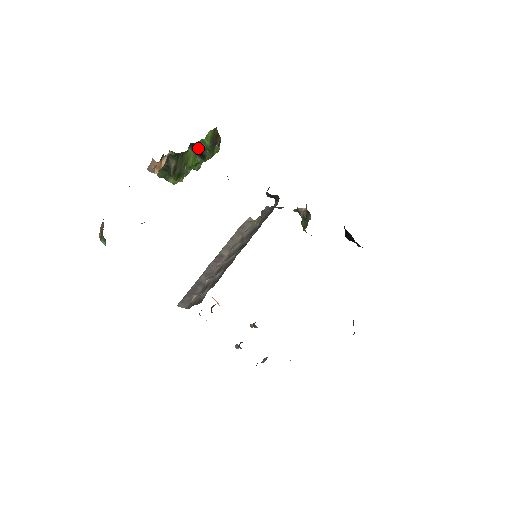
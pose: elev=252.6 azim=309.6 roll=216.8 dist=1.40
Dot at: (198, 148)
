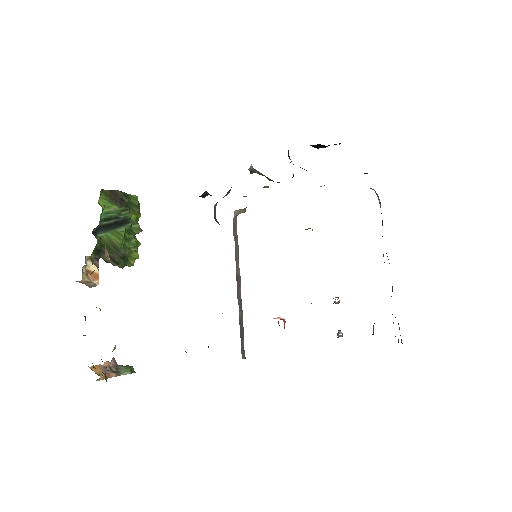
Dot at: (108, 223)
